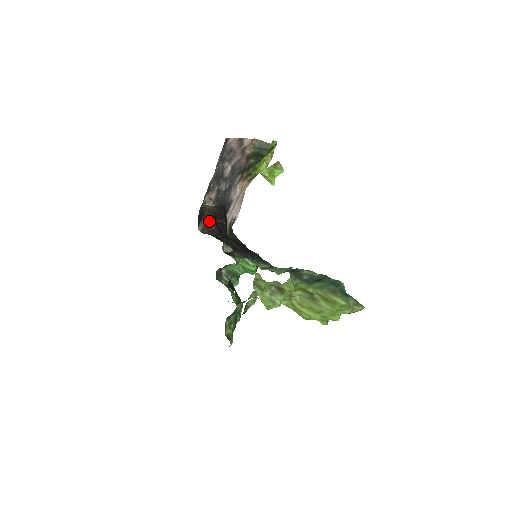
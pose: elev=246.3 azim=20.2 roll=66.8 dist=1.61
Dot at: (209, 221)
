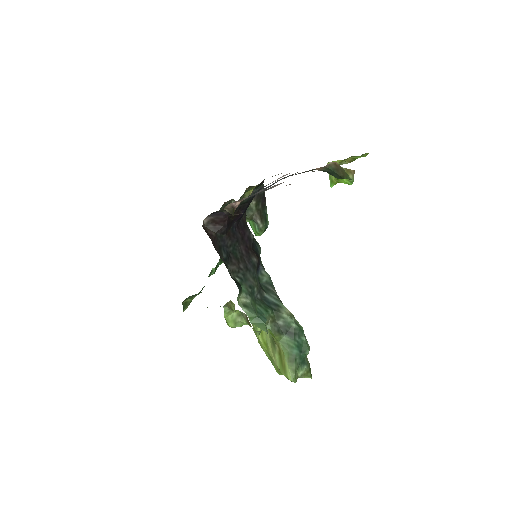
Dot at: (221, 217)
